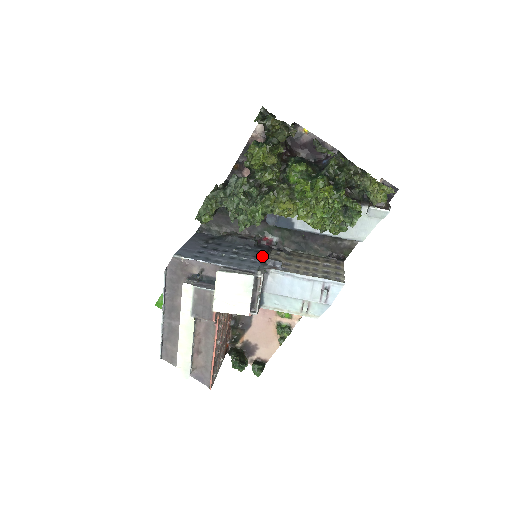
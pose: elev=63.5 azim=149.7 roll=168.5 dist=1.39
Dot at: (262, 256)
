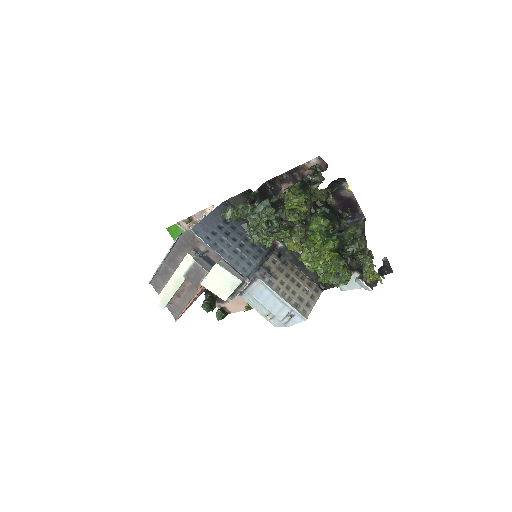
Dot at: (260, 259)
